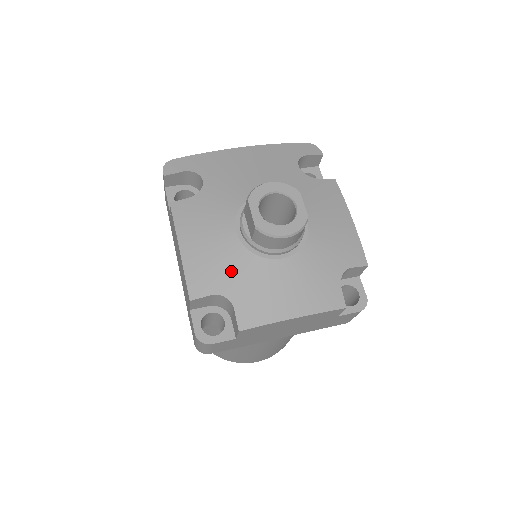
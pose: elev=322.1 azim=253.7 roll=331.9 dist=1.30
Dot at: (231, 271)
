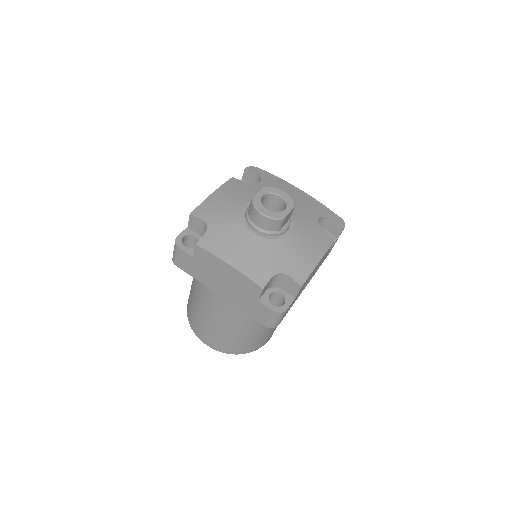
Dot at: (223, 217)
